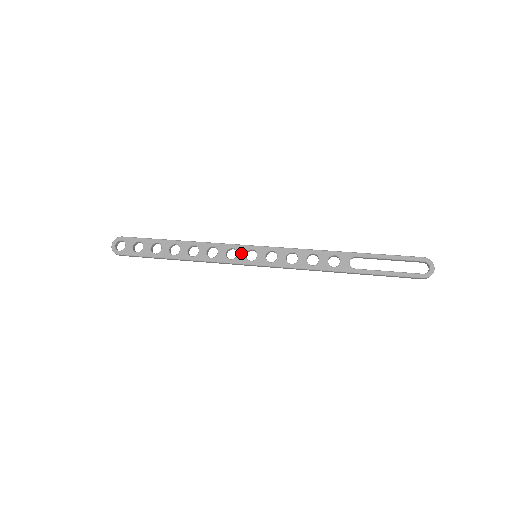
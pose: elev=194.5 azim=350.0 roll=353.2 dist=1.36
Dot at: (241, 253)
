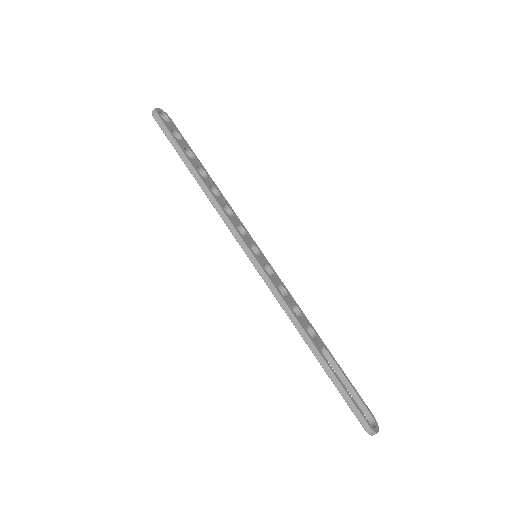
Dot at: (249, 239)
